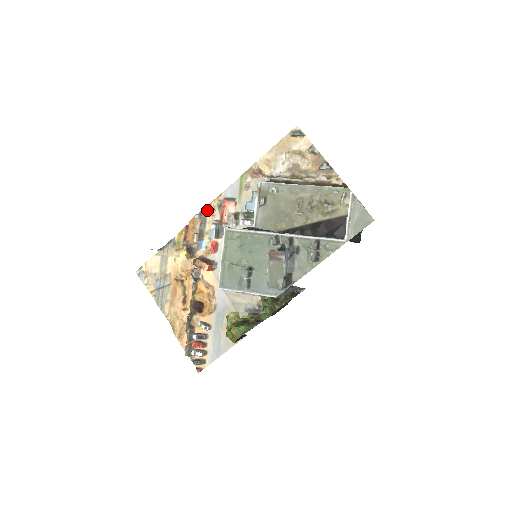
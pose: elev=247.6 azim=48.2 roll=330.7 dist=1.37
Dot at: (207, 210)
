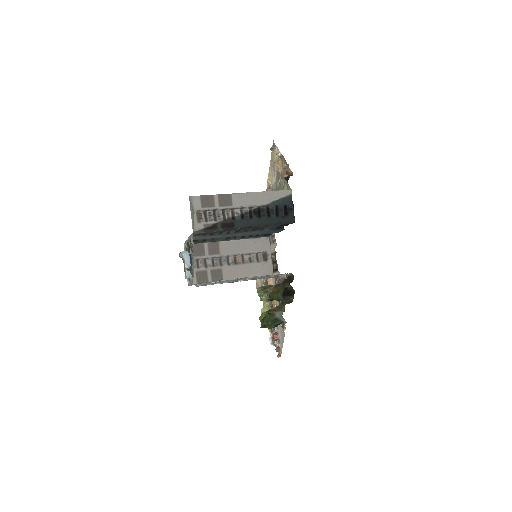
Dot at: occluded
